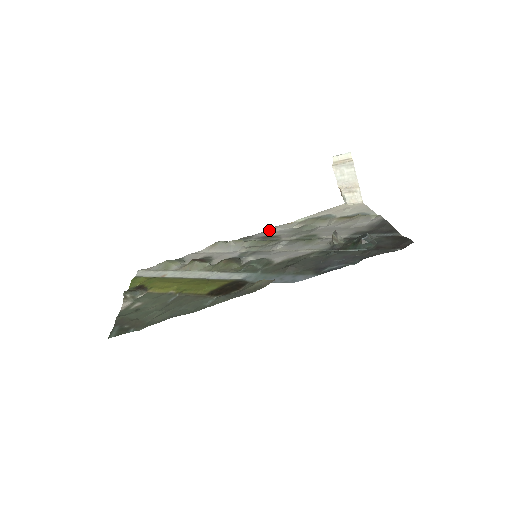
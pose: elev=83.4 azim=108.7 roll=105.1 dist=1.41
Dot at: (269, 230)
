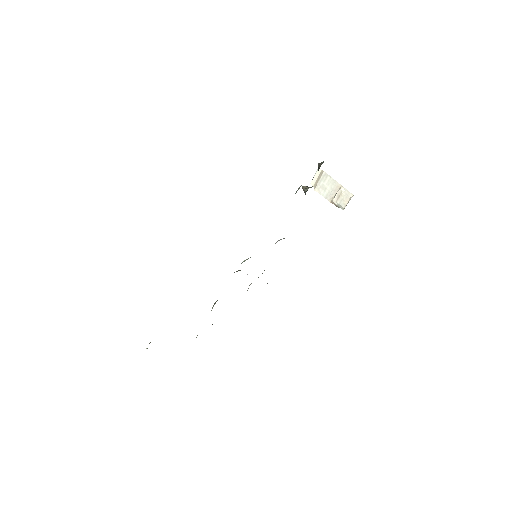
Dot at: occluded
